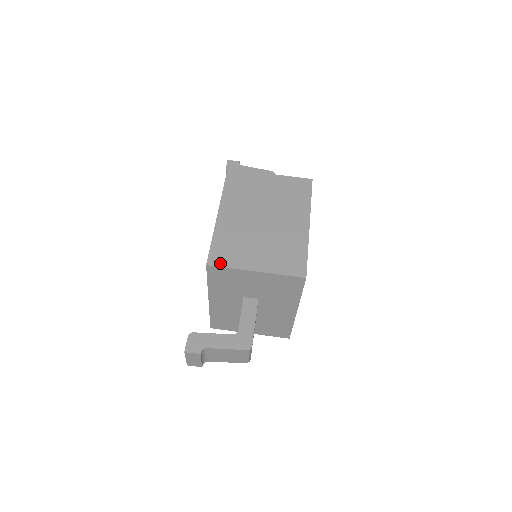
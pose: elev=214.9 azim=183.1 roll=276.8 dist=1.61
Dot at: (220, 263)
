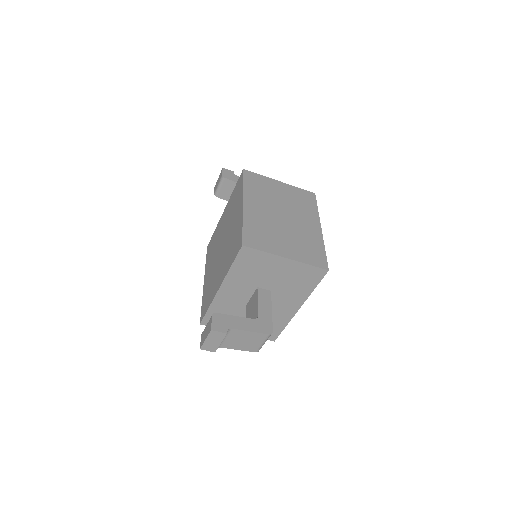
Dot at: (254, 246)
